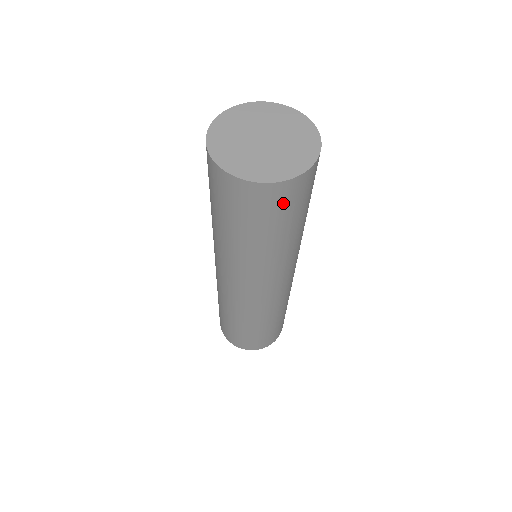
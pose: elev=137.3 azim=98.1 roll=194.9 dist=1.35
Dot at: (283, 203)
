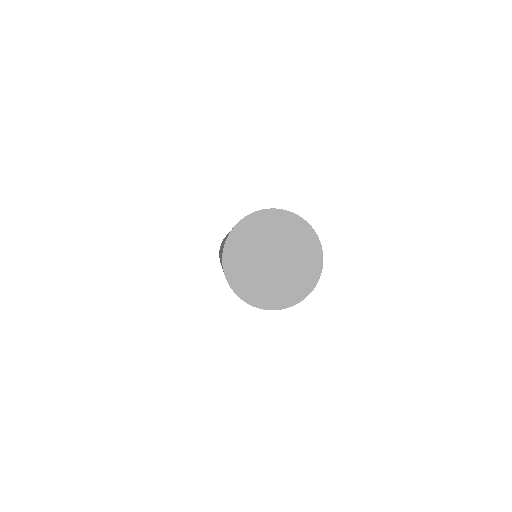
Dot at: occluded
